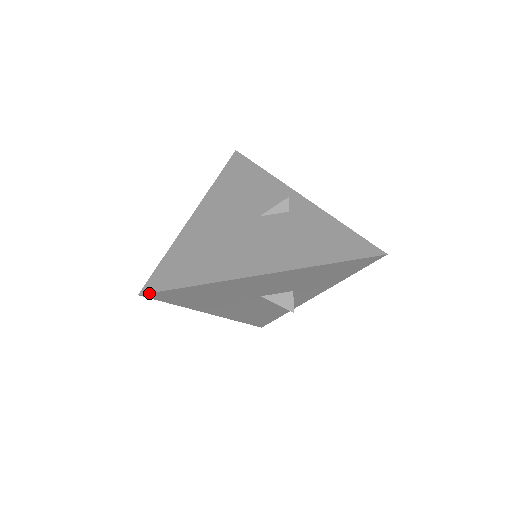
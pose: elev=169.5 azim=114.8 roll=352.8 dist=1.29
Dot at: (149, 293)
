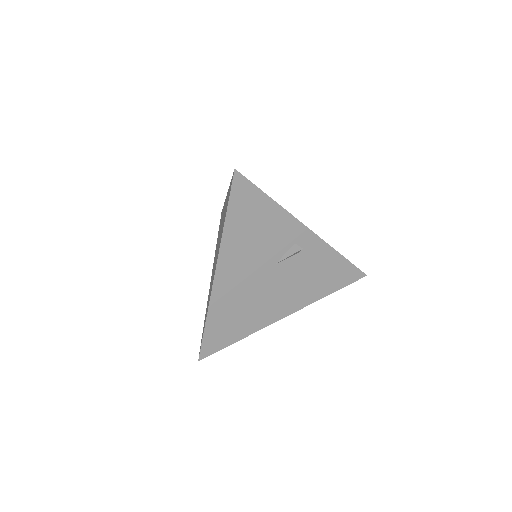
Dot at: occluded
